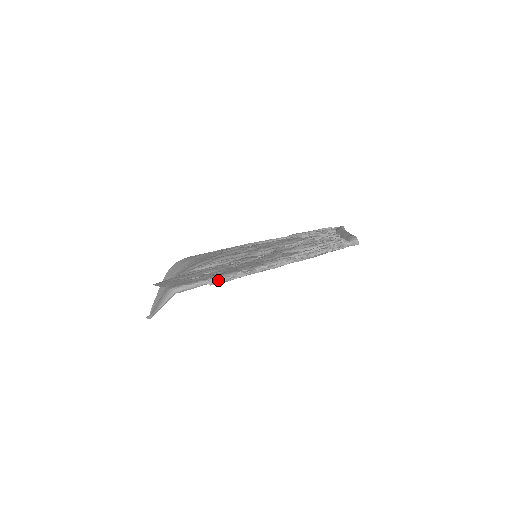
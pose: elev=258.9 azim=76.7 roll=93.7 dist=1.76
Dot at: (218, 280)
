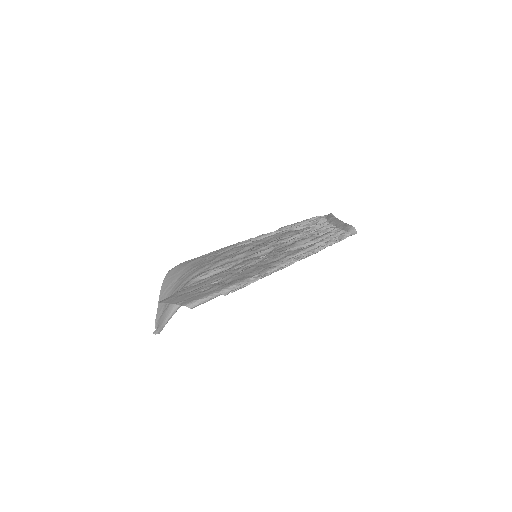
Dot at: (232, 289)
